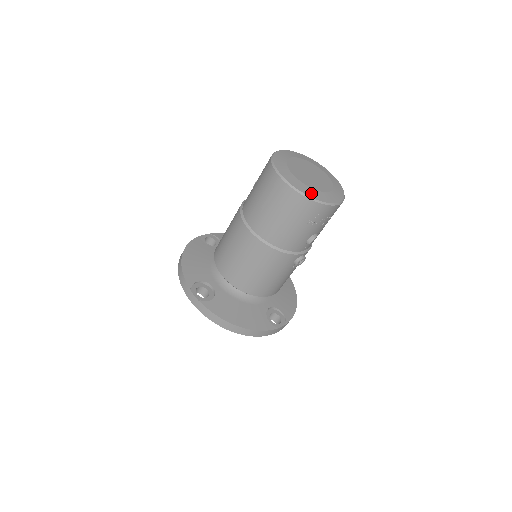
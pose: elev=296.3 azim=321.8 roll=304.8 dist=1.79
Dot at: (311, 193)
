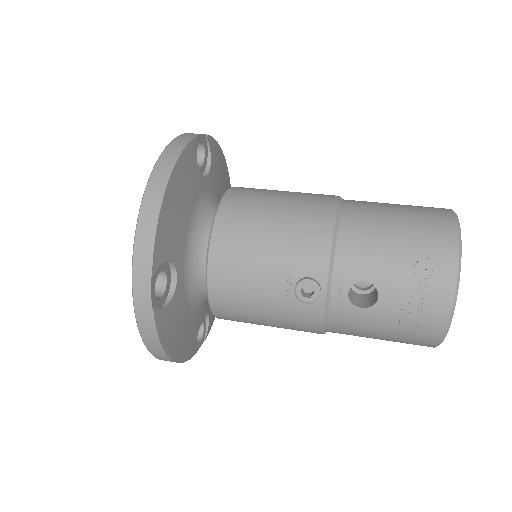
Dot at: occluded
